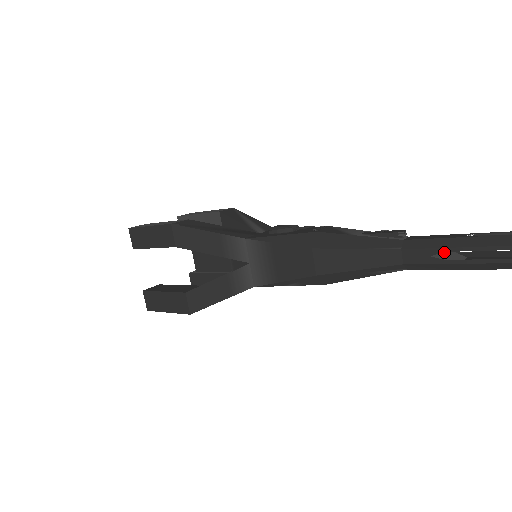
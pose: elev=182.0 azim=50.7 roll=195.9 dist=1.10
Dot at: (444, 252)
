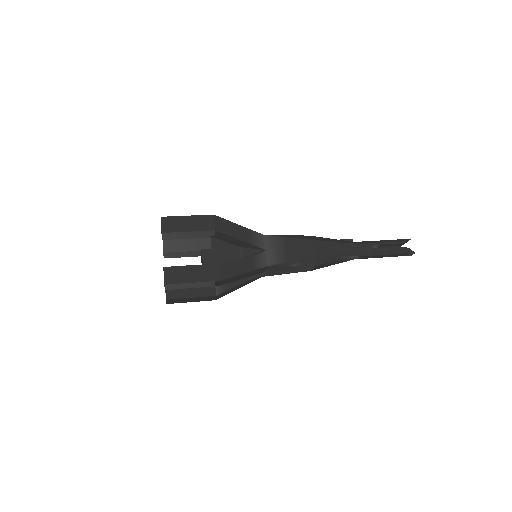
Dot at: occluded
